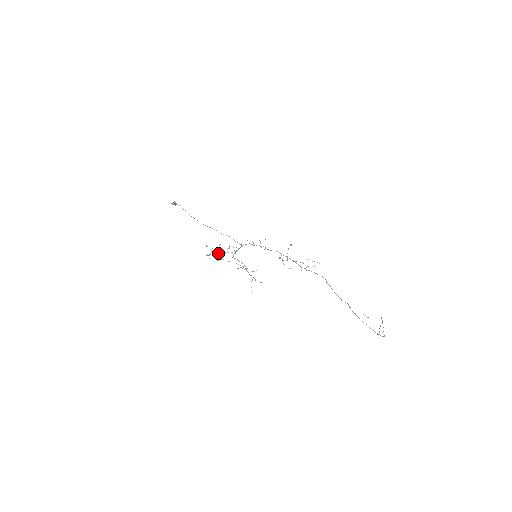
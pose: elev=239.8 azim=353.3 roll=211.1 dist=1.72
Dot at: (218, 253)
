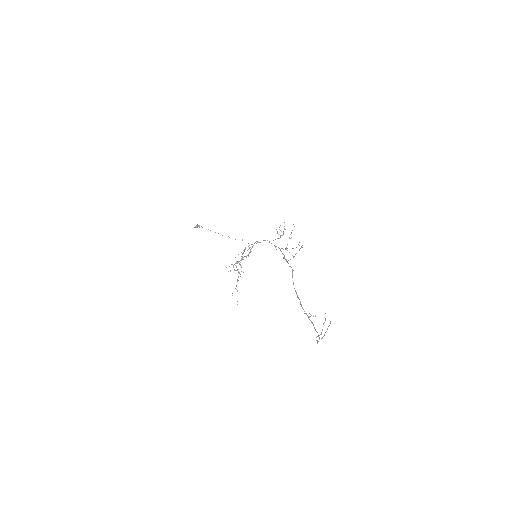
Dot at: (237, 261)
